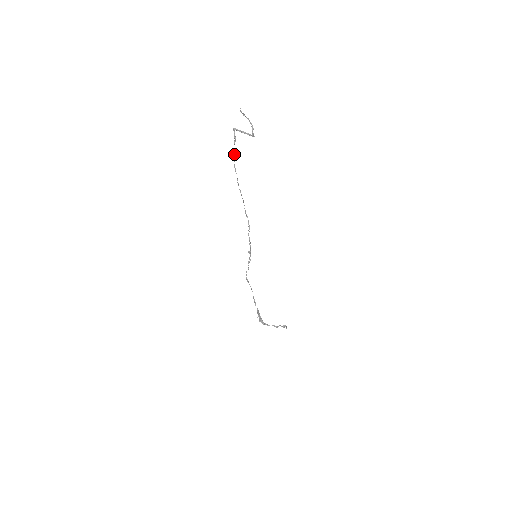
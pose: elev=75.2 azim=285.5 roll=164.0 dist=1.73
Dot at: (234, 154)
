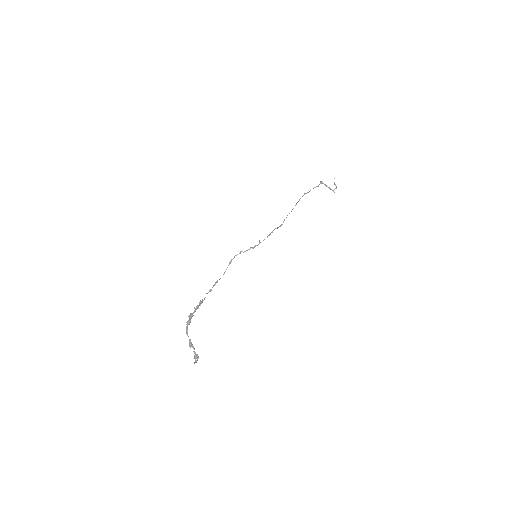
Dot at: (309, 191)
